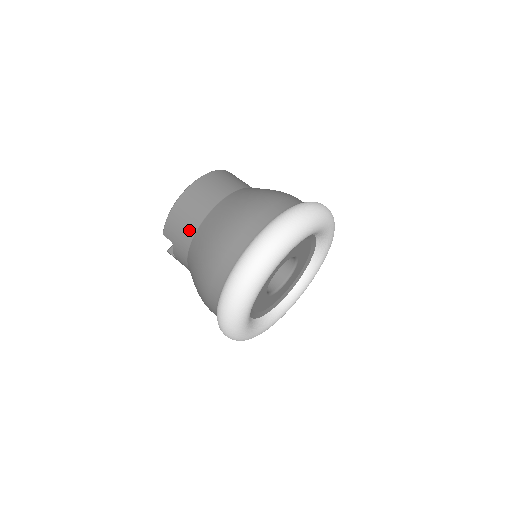
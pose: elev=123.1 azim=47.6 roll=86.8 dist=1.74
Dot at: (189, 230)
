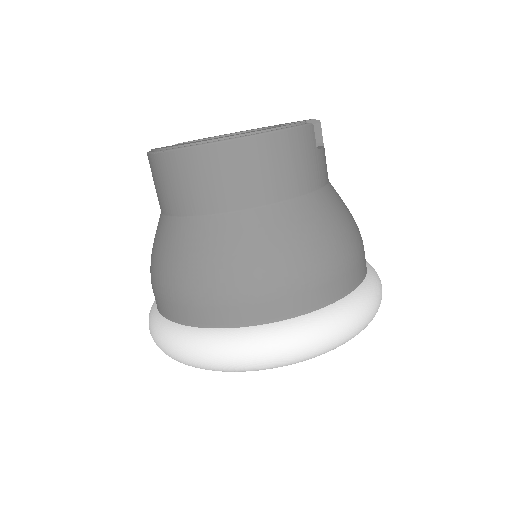
Dot at: (160, 202)
